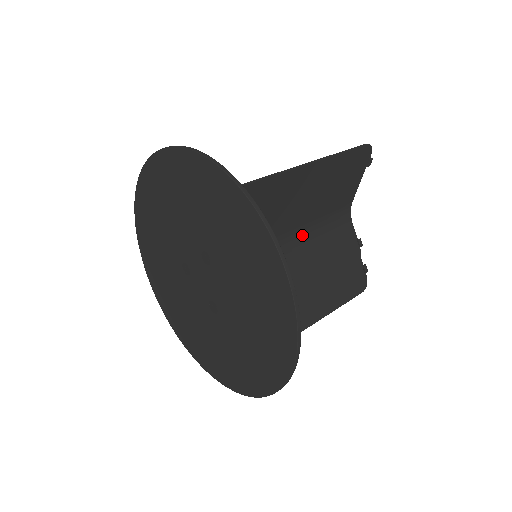
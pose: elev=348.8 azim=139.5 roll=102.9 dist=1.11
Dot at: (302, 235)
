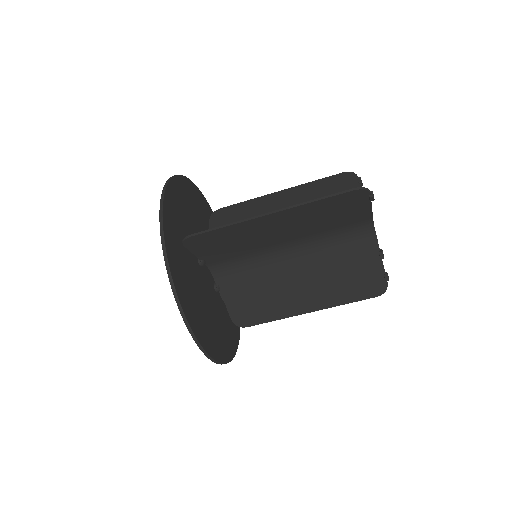
Dot at: (303, 245)
